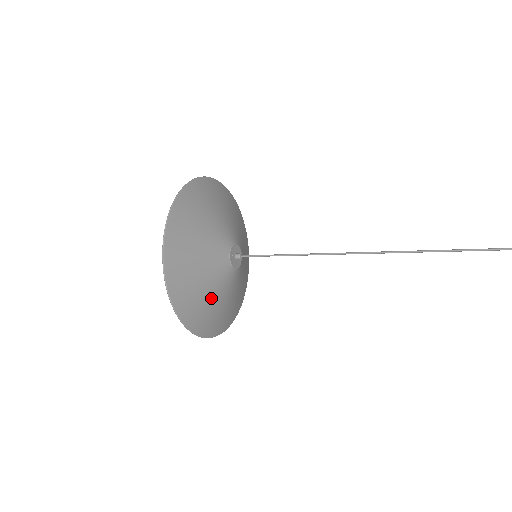
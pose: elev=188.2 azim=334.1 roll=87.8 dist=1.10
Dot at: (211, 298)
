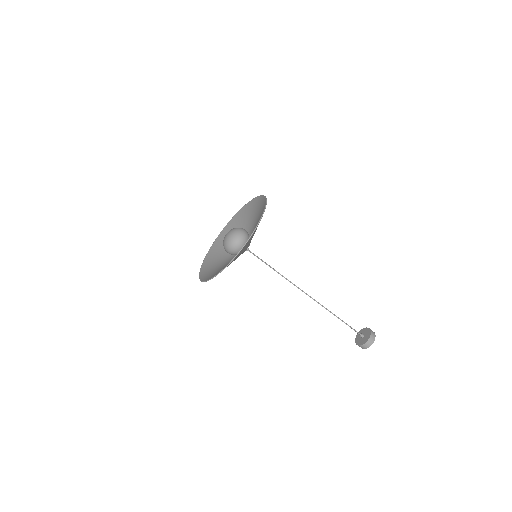
Dot at: (219, 262)
